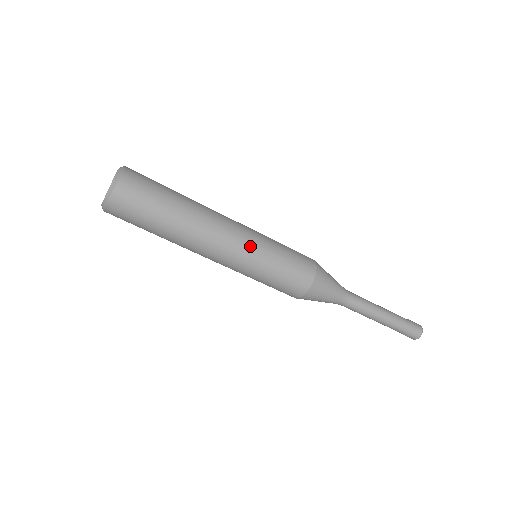
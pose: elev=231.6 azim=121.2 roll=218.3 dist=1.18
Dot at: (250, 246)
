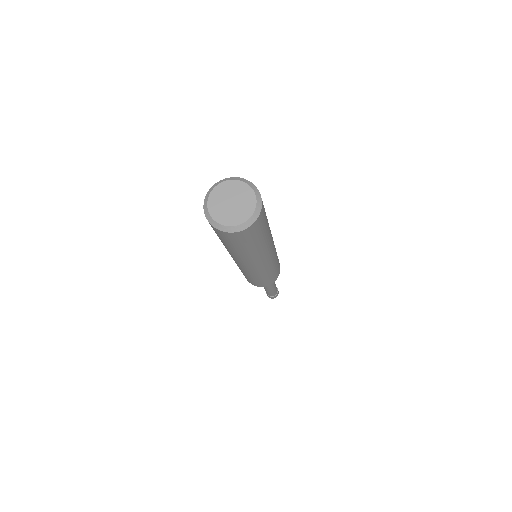
Dot at: (275, 252)
